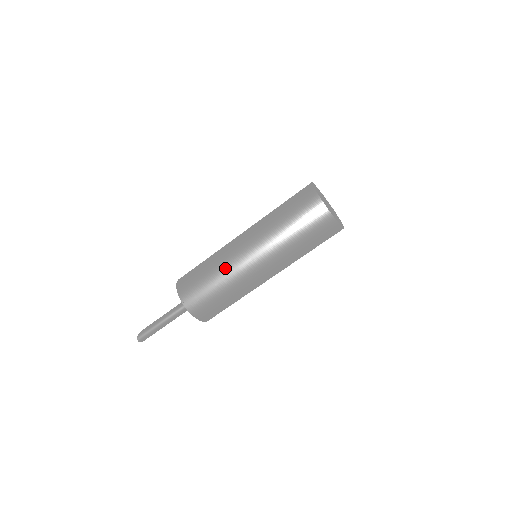
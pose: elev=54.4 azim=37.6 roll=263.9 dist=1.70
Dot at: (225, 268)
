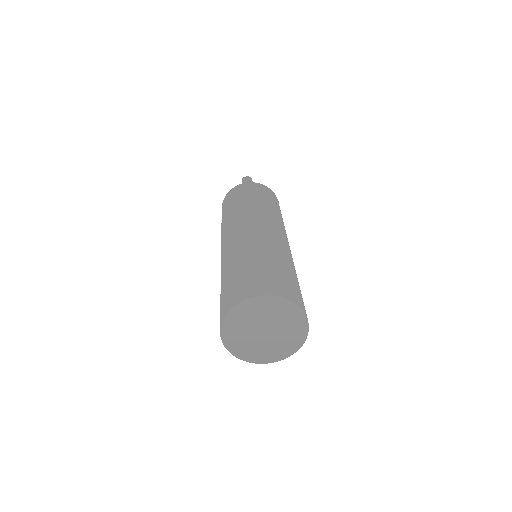
Dot at: occluded
